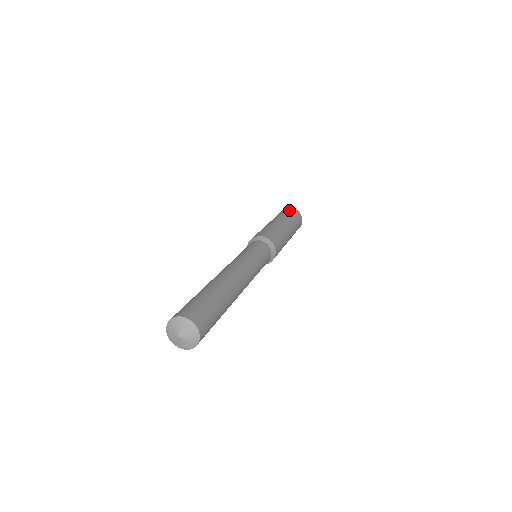
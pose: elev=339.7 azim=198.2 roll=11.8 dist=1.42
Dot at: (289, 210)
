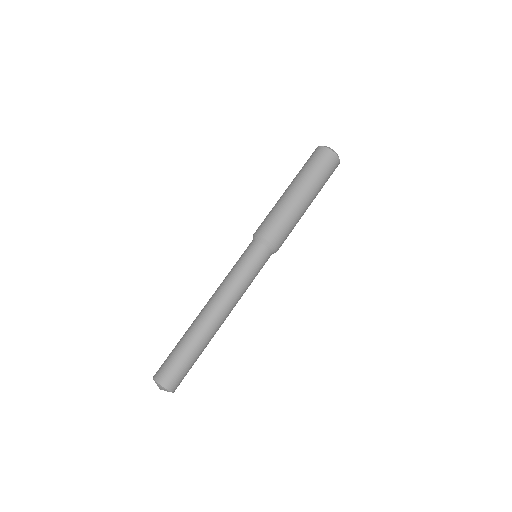
Dot at: (316, 155)
